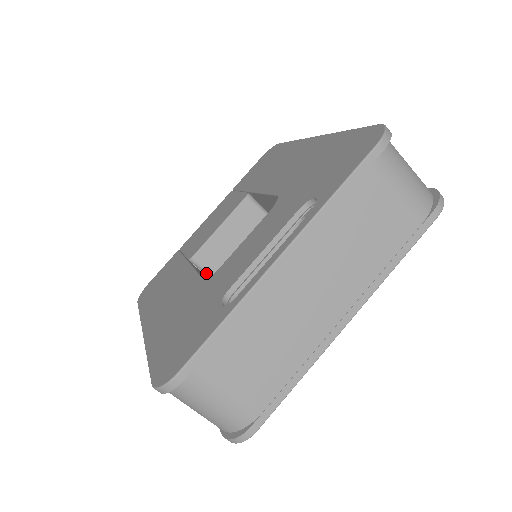
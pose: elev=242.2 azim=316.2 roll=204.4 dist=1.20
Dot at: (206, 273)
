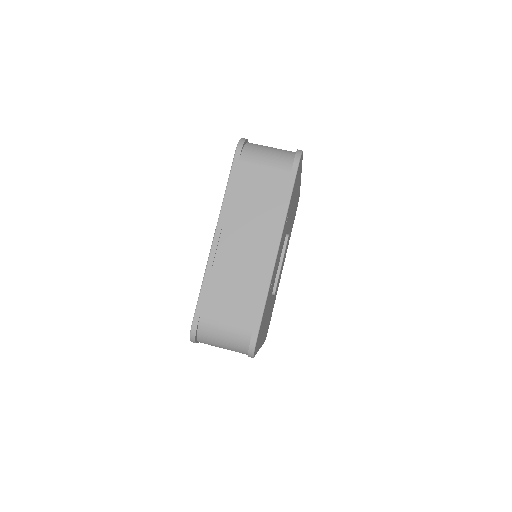
Dot at: occluded
